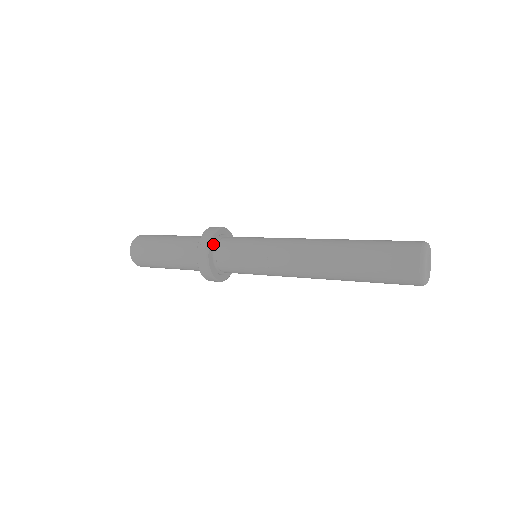
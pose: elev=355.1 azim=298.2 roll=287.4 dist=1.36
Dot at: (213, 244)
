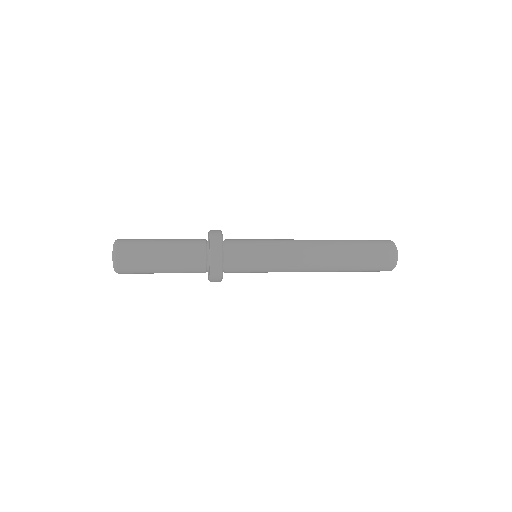
Dot at: occluded
